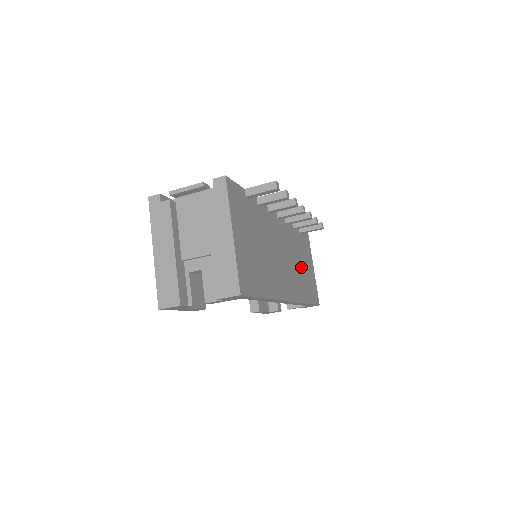
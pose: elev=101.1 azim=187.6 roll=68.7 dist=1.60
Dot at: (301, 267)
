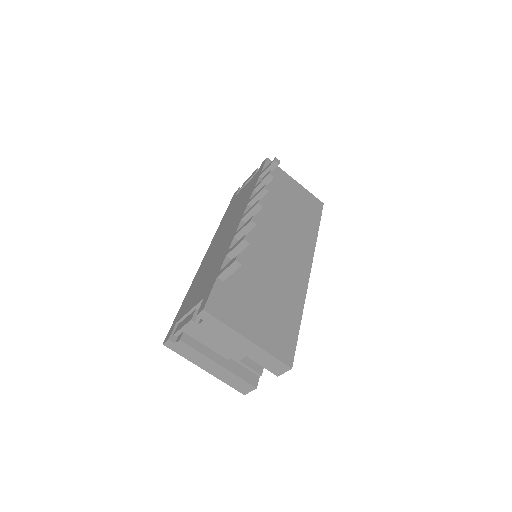
Dot at: (290, 212)
